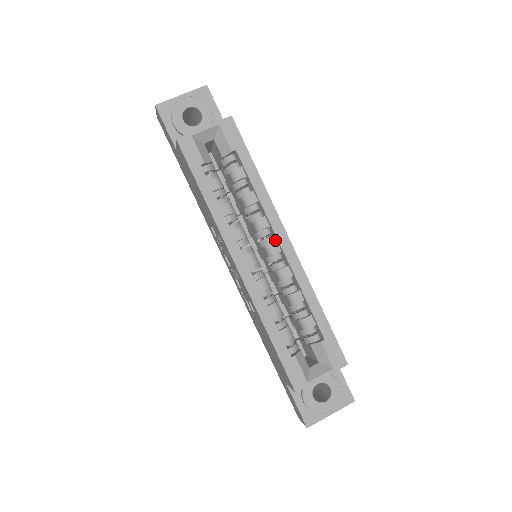
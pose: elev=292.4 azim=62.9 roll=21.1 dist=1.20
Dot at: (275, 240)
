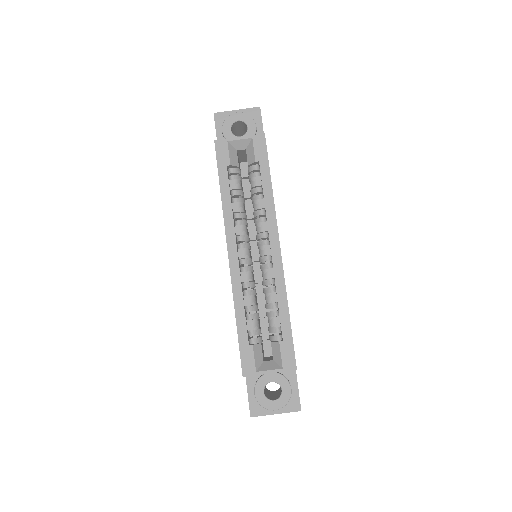
Dot at: occluded
